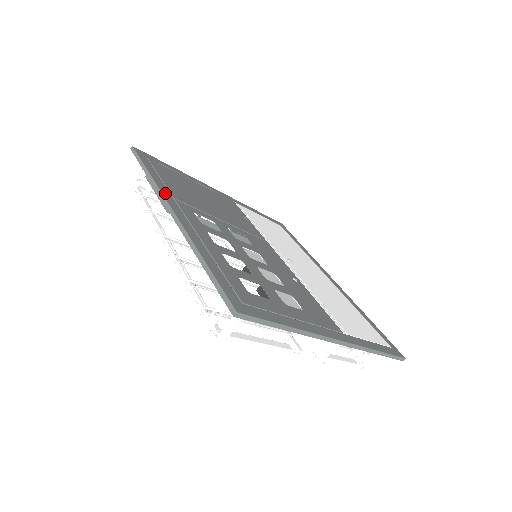
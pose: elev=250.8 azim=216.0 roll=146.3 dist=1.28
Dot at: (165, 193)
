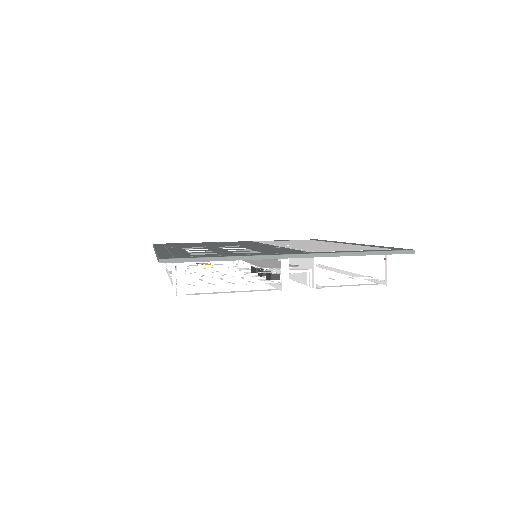
Dot at: occluded
